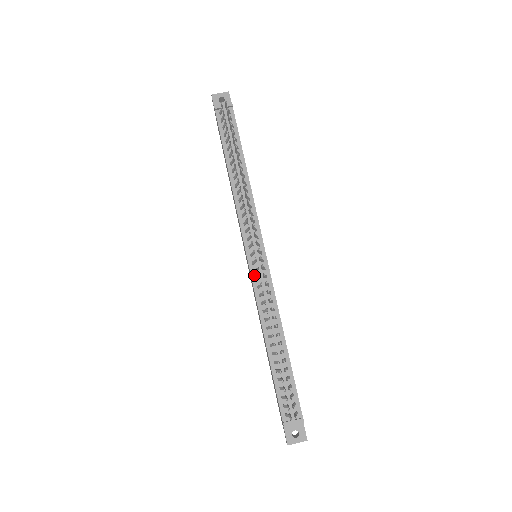
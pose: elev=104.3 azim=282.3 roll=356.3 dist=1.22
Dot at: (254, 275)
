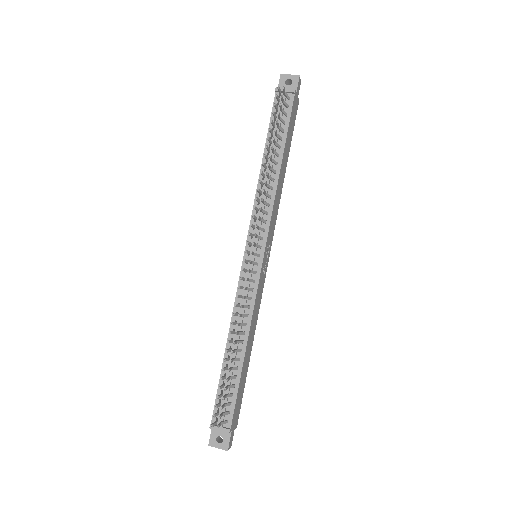
Dot at: (243, 274)
